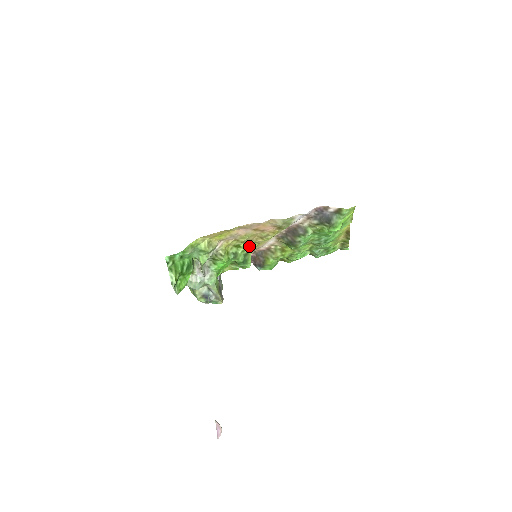
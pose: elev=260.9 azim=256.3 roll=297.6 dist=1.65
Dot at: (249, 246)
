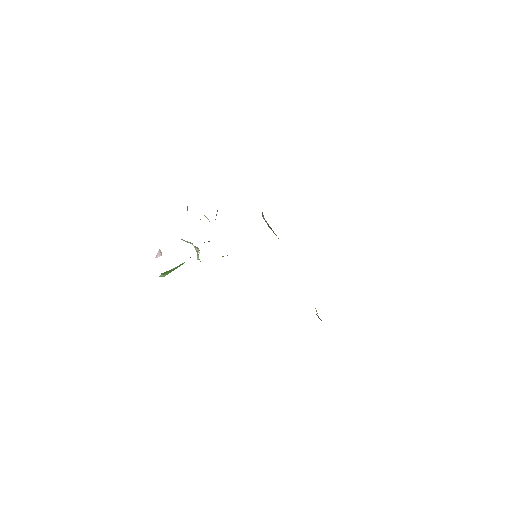
Dot at: occluded
